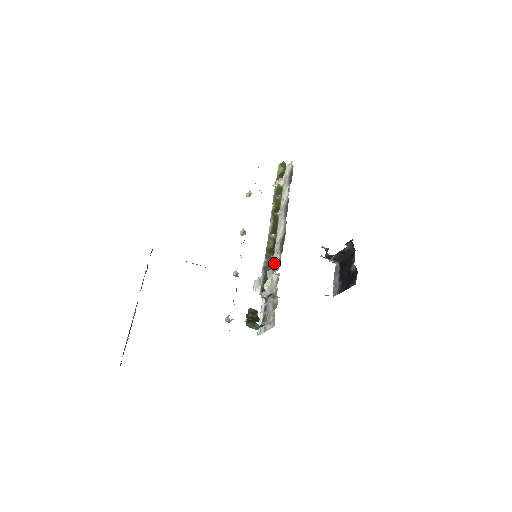
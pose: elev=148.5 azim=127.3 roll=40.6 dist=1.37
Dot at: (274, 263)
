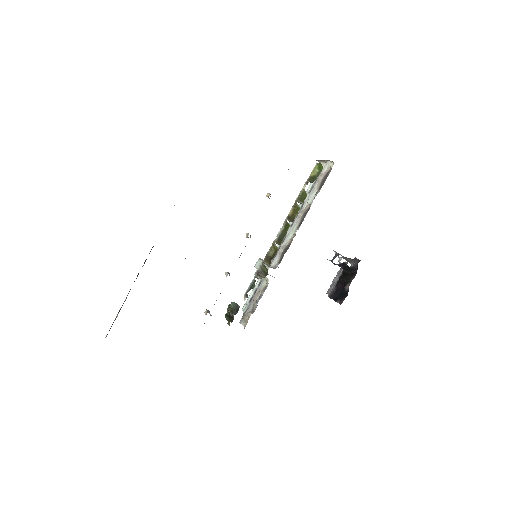
Dot at: (267, 273)
